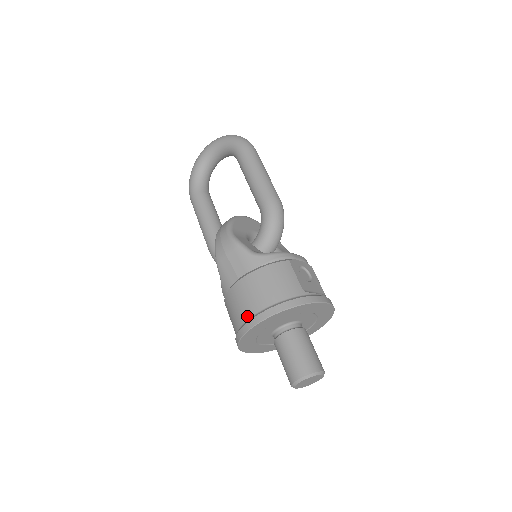
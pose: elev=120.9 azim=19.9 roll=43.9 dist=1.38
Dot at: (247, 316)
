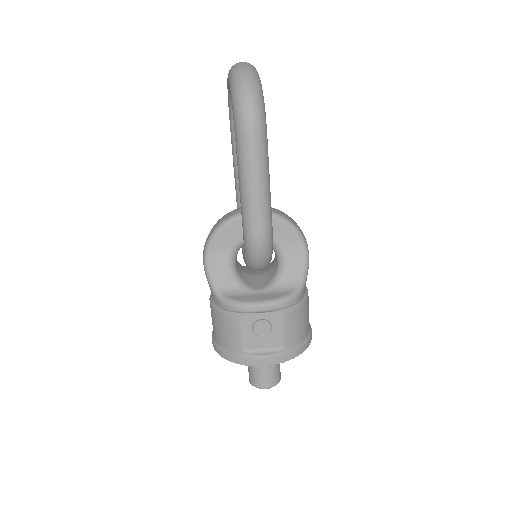
Dot at: occluded
